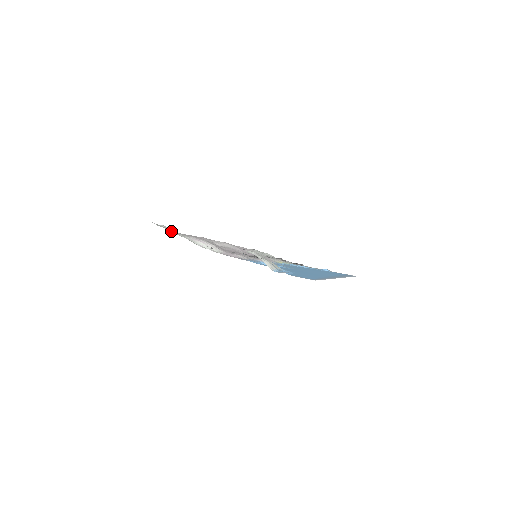
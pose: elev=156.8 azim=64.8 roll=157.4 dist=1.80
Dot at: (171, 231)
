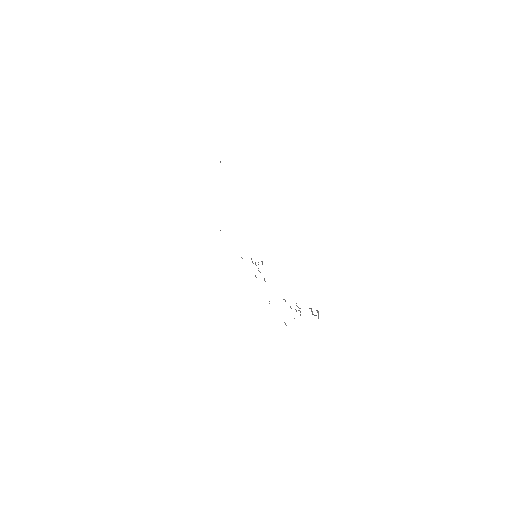
Dot at: occluded
